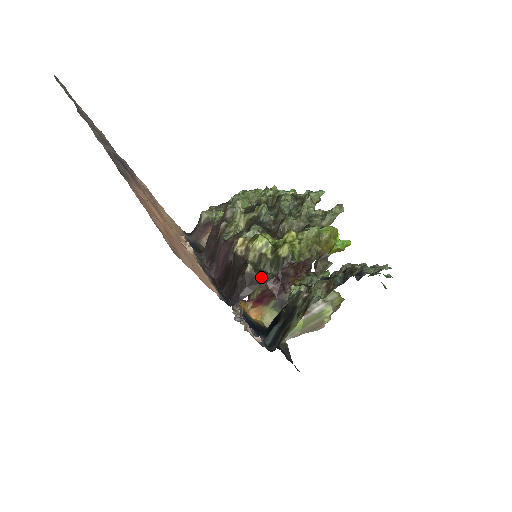
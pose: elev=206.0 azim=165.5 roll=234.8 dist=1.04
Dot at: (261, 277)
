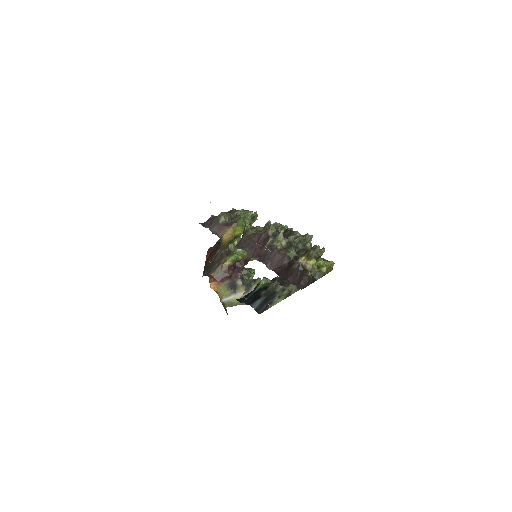
Dot at: (313, 279)
